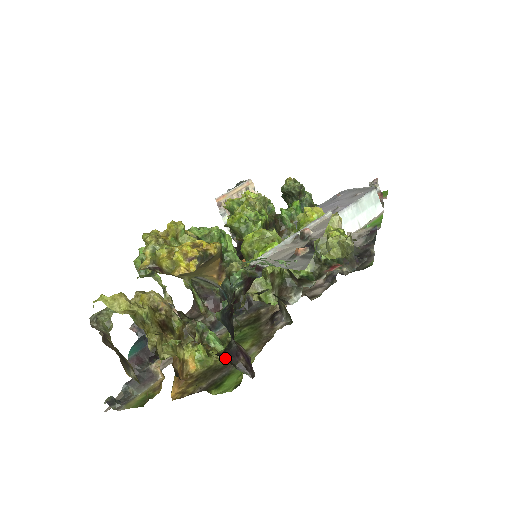
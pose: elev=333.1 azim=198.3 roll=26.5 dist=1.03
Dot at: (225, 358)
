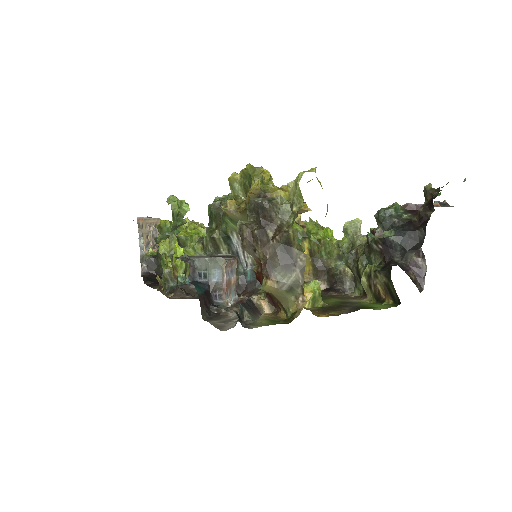
Dot at: (404, 268)
